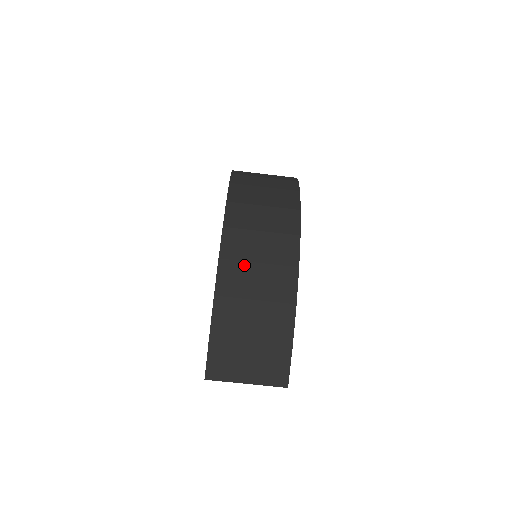
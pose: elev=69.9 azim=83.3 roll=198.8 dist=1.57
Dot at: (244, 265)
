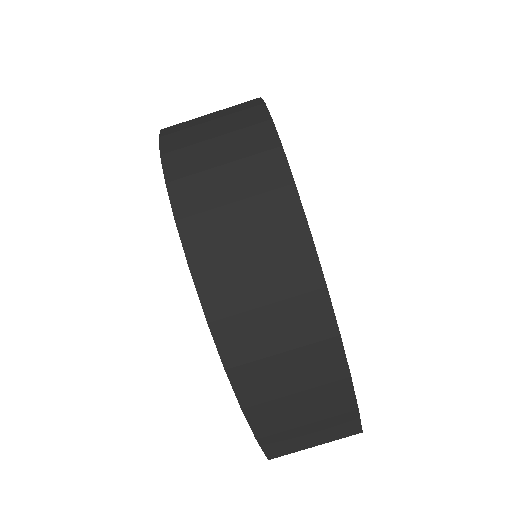
Dot at: (263, 363)
